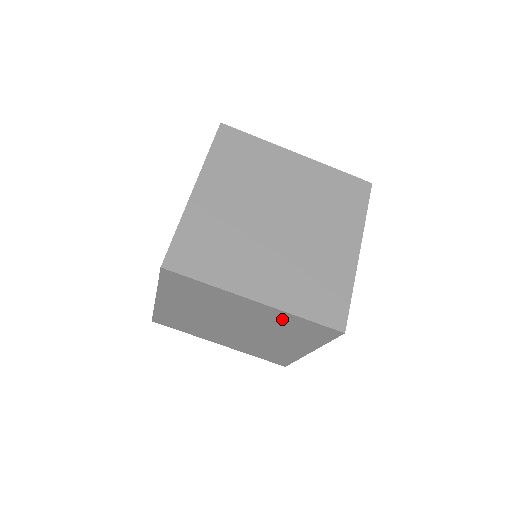
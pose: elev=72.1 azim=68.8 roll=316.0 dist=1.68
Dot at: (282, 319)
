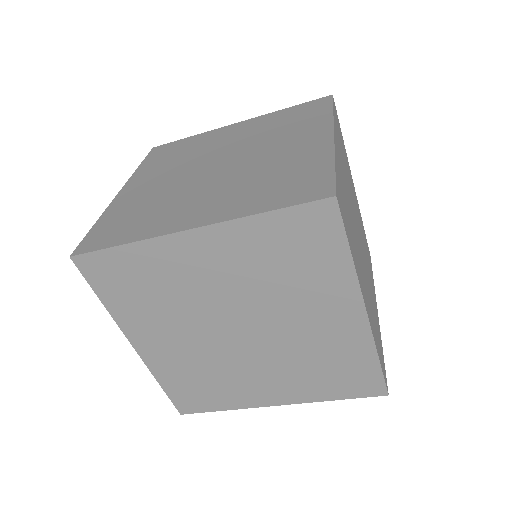
Dot at: occluded
